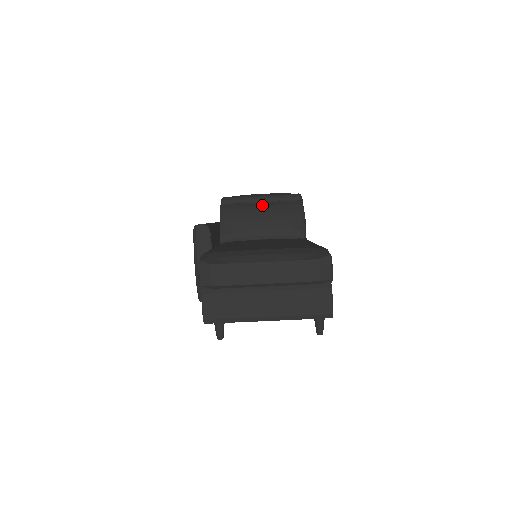
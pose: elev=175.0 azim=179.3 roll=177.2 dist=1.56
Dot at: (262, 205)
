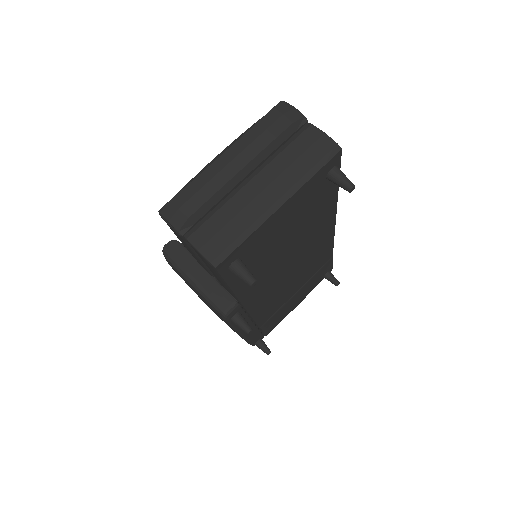
Dot at: occluded
